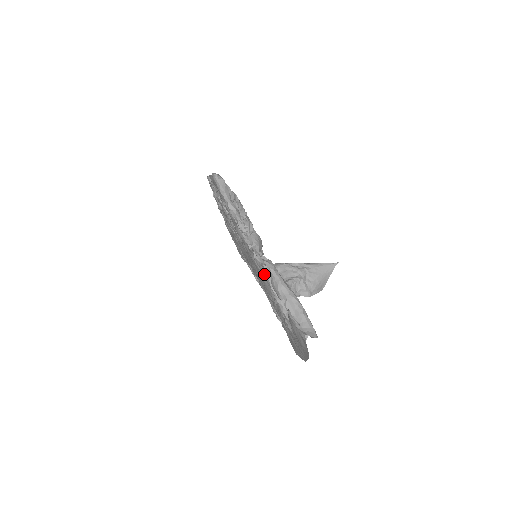
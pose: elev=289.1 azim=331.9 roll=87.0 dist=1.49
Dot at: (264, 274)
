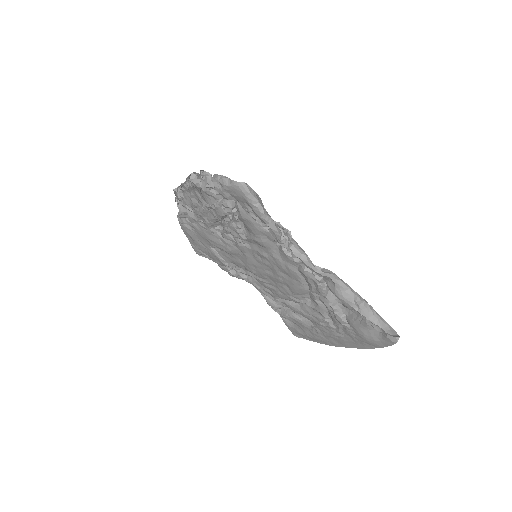
Dot at: (319, 285)
